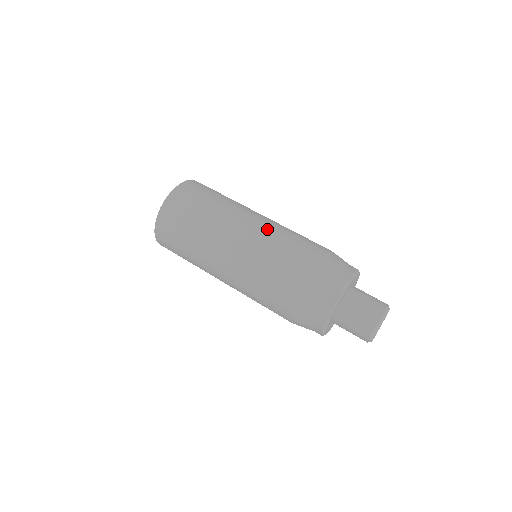
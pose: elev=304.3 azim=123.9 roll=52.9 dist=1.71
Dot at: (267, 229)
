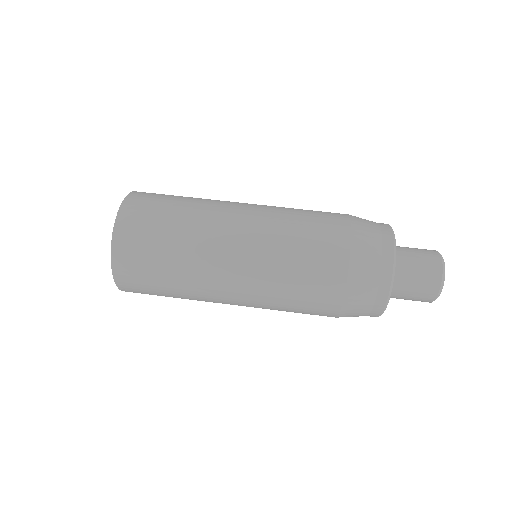
Dot at: occluded
